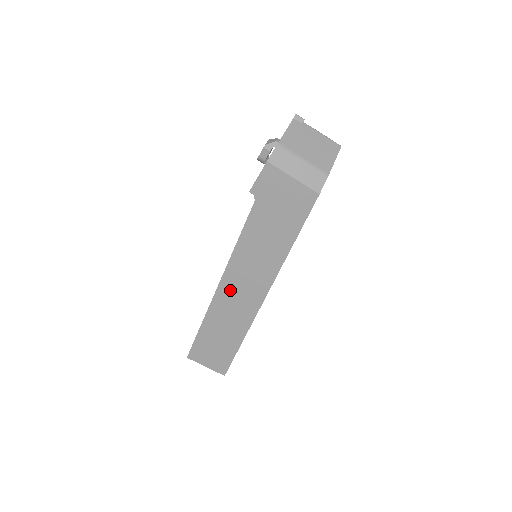
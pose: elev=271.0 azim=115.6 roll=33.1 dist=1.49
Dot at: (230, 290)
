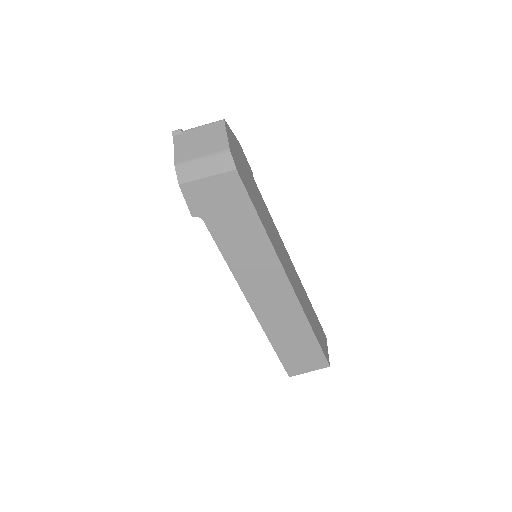
Dot at: (260, 299)
